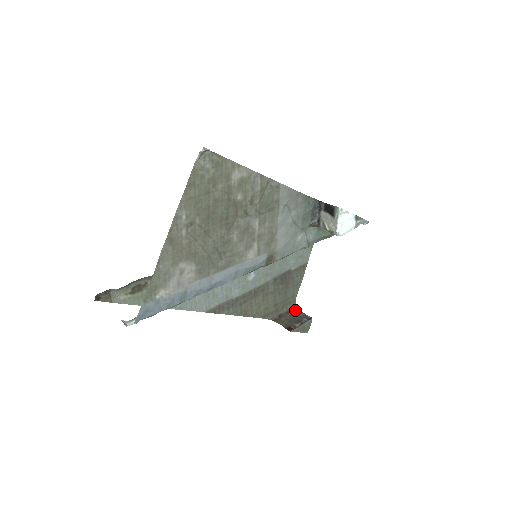
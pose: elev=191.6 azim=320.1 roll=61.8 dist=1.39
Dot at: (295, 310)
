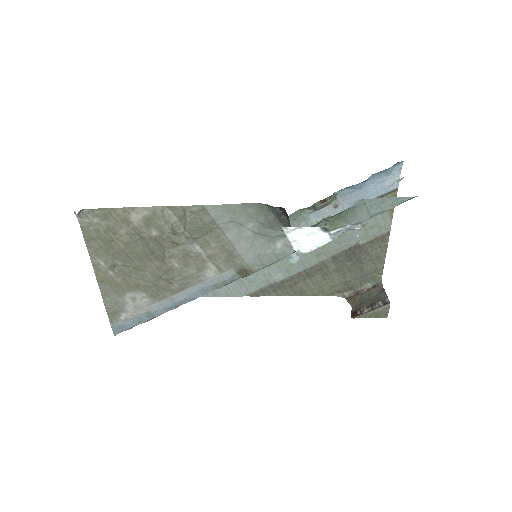
Dot at: (380, 286)
